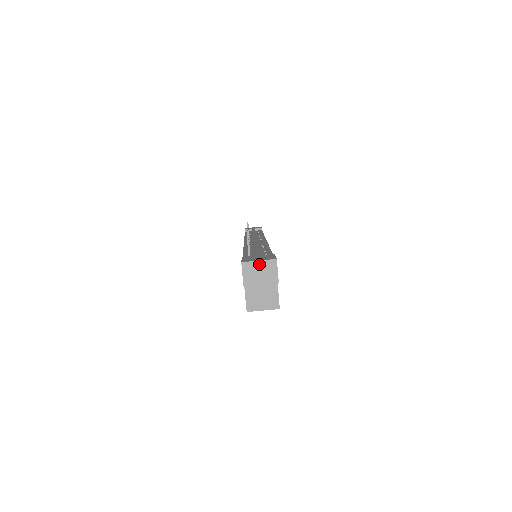
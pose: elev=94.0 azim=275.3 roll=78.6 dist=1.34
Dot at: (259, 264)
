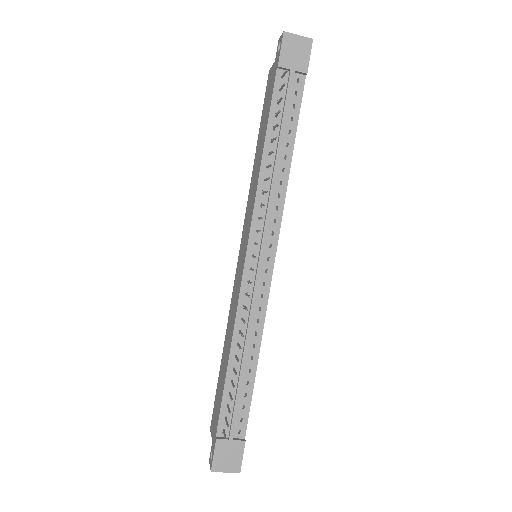
Dot at: (225, 471)
